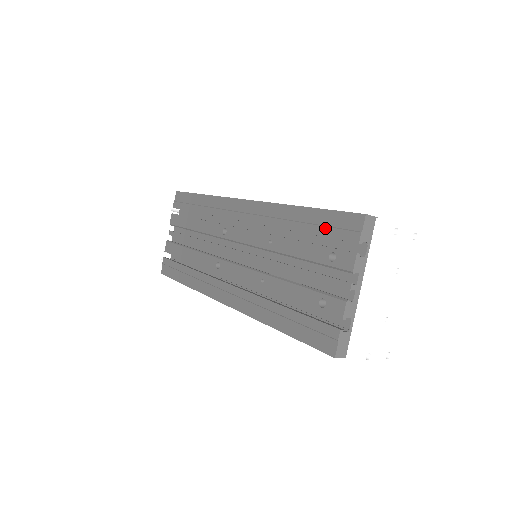
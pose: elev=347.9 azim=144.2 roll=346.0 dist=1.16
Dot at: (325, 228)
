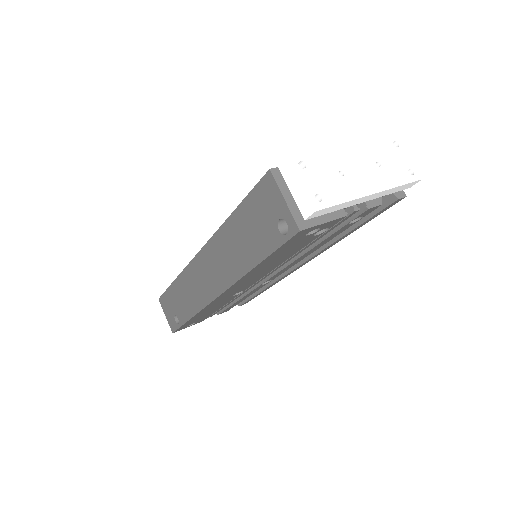
Dot at: occluded
